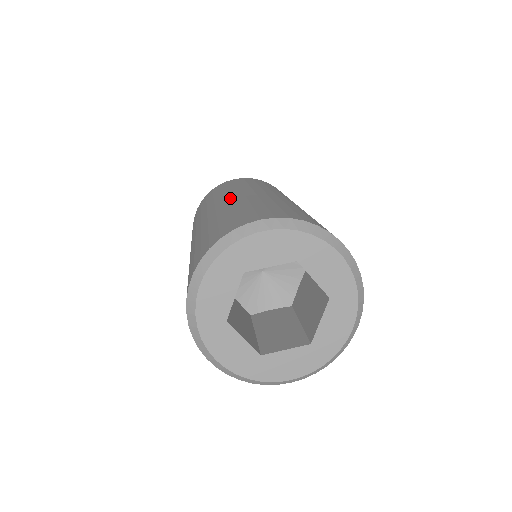
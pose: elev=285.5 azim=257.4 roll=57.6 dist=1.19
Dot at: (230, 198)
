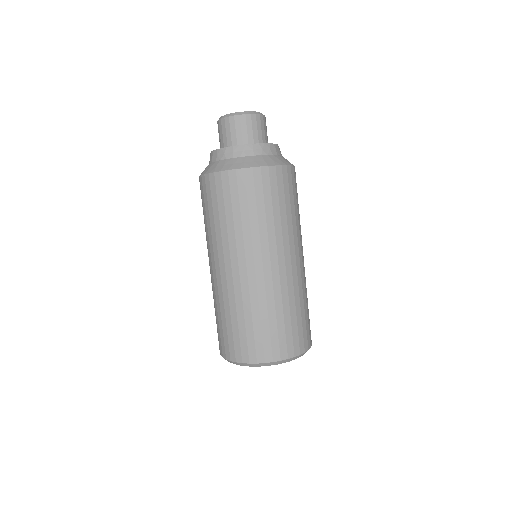
Dot at: (244, 270)
